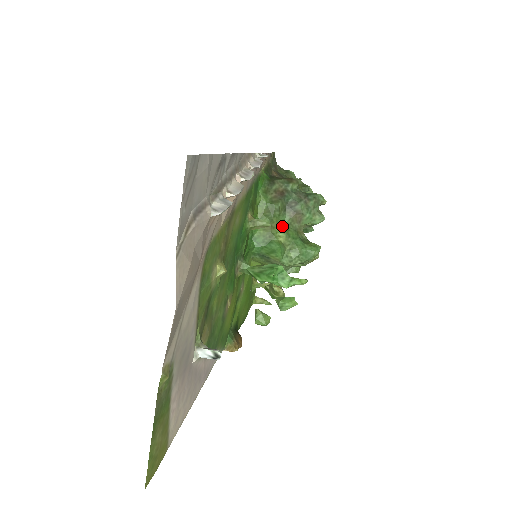
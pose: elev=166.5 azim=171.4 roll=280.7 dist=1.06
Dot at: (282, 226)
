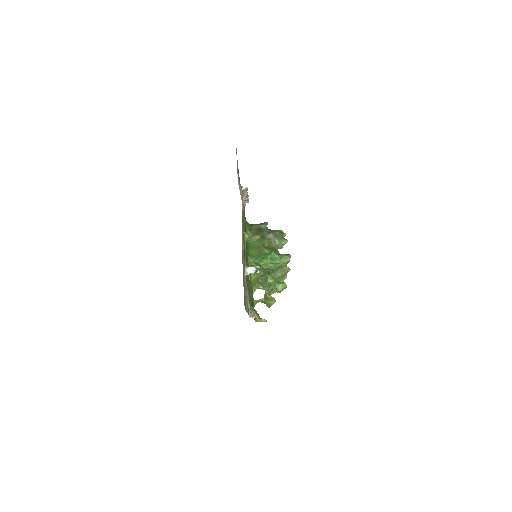
Dot at: (265, 247)
